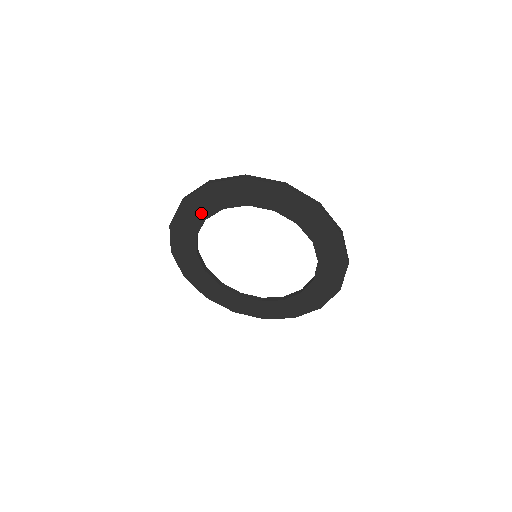
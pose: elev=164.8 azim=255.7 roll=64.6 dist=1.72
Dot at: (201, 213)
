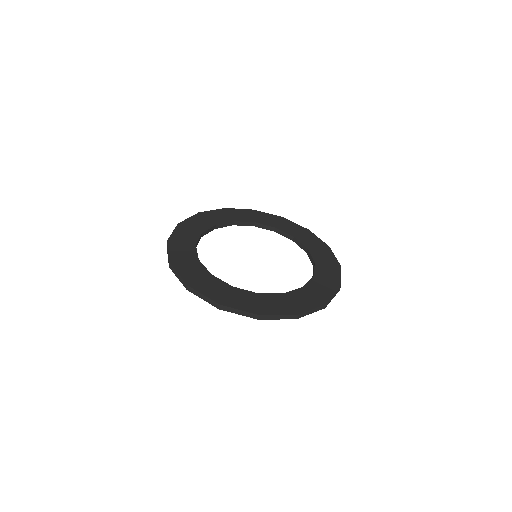
Dot at: occluded
